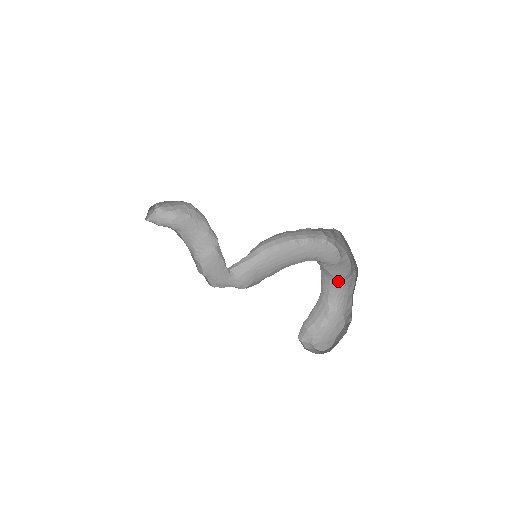
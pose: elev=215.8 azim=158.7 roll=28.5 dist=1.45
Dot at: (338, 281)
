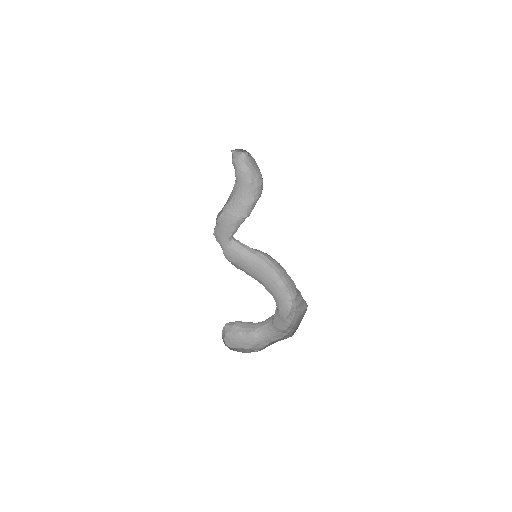
Dot at: (273, 326)
